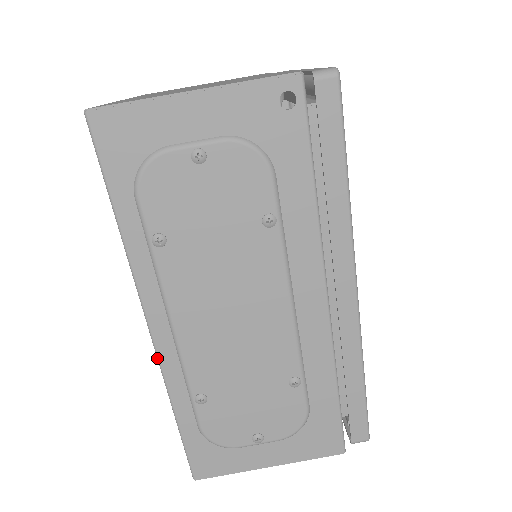
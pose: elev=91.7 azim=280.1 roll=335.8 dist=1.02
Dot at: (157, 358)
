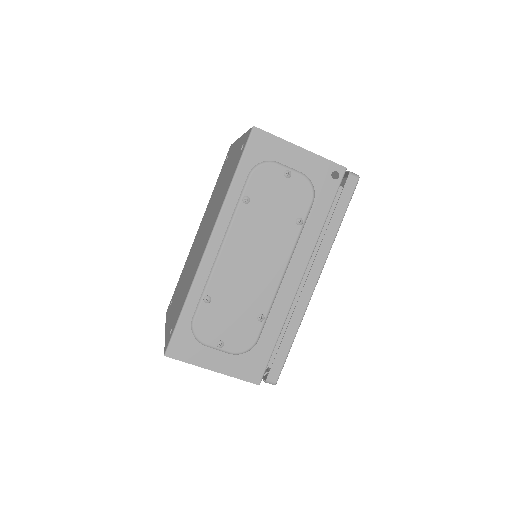
Dot at: (200, 261)
